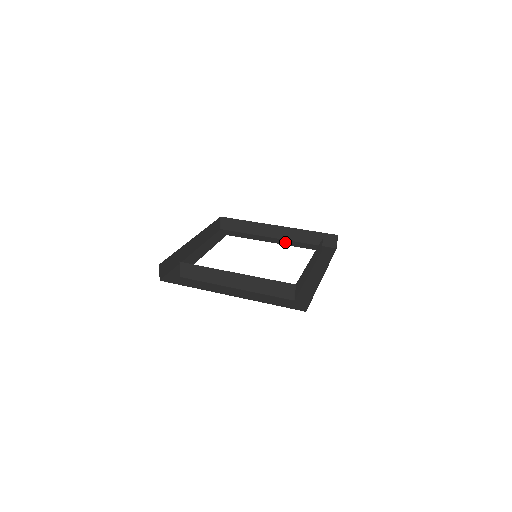
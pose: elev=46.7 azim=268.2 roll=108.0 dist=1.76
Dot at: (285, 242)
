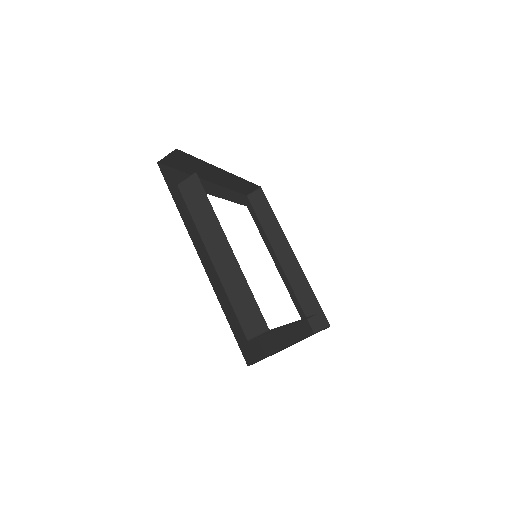
Dot at: (283, 275)
